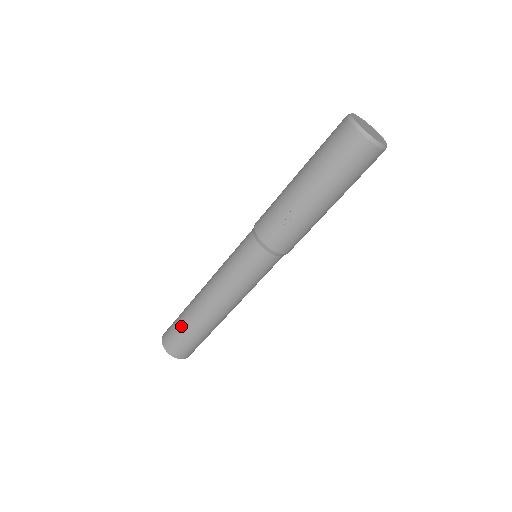
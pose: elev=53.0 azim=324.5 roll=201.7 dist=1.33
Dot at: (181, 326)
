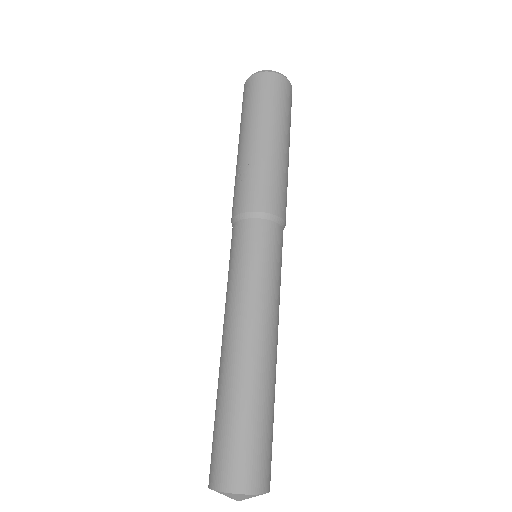
Dot at: (215, 419)
